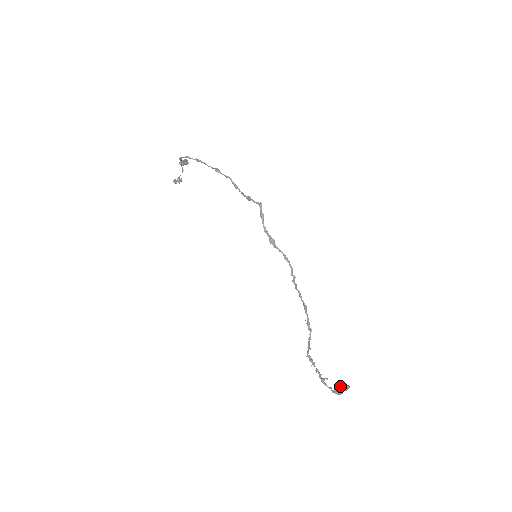
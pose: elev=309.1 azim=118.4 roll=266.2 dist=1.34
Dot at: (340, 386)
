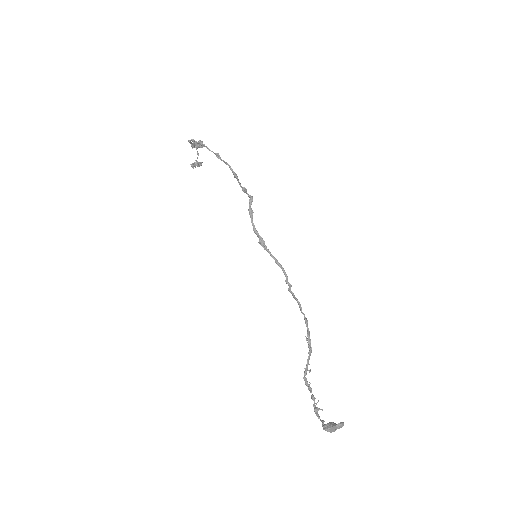
Dot at: (331, 423)
